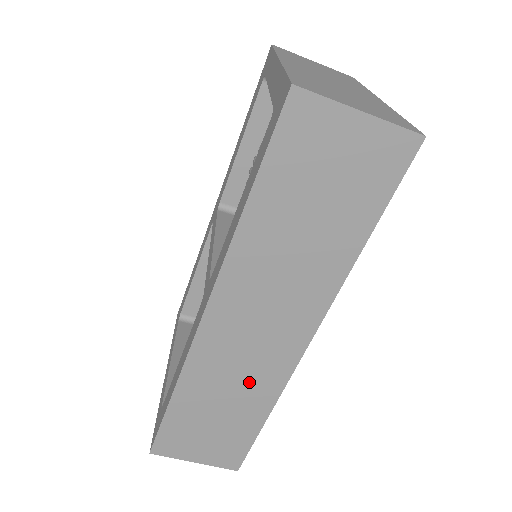
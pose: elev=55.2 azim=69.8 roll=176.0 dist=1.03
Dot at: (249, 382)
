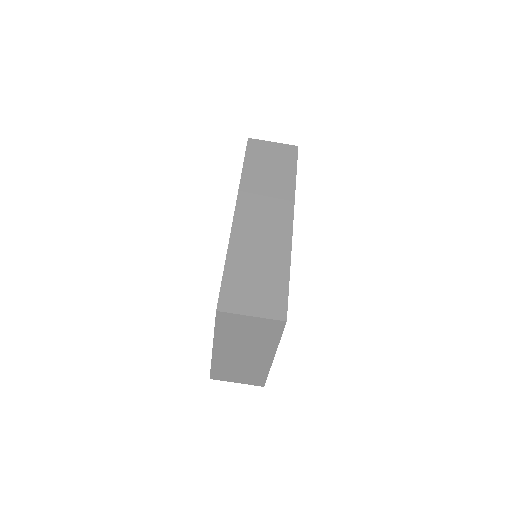
Dot at: (270, 245)
